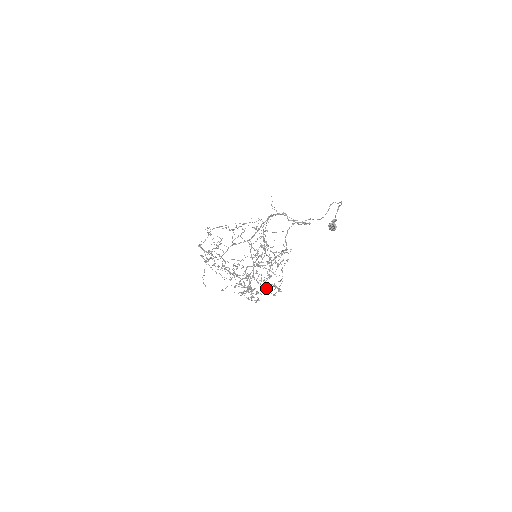
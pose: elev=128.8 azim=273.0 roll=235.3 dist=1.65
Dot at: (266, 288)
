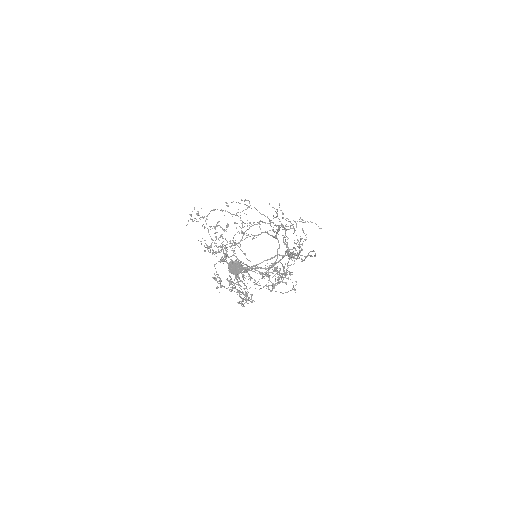
Dot at: occluded
